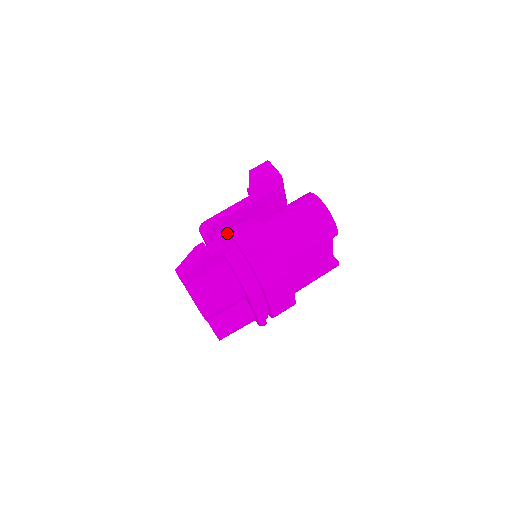
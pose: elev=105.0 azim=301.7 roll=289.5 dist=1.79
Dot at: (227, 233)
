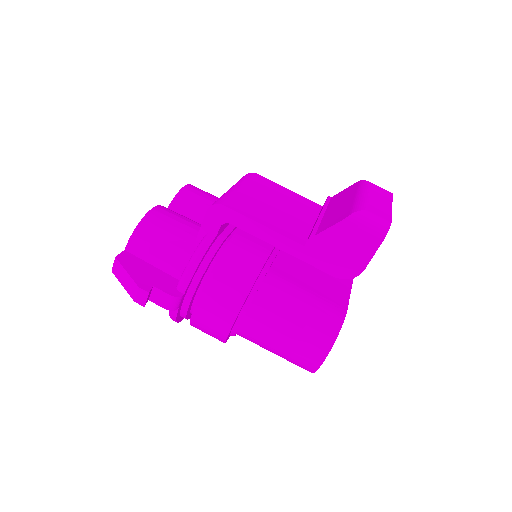
Dot at: (213, 268)
